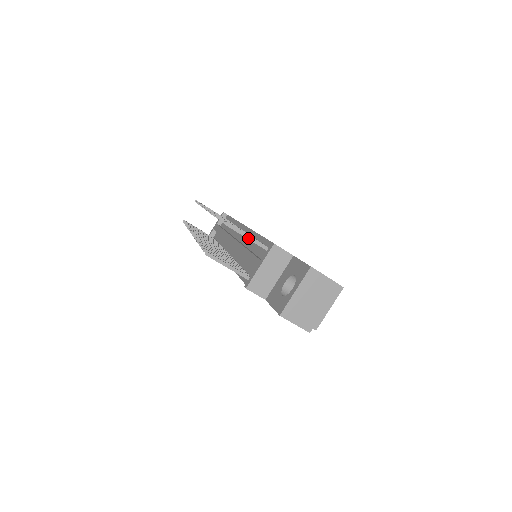
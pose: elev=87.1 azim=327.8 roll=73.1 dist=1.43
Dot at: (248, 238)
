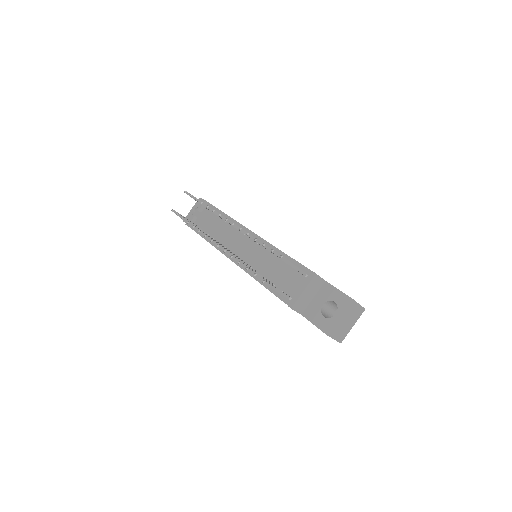
Dot at: (294, 267)
